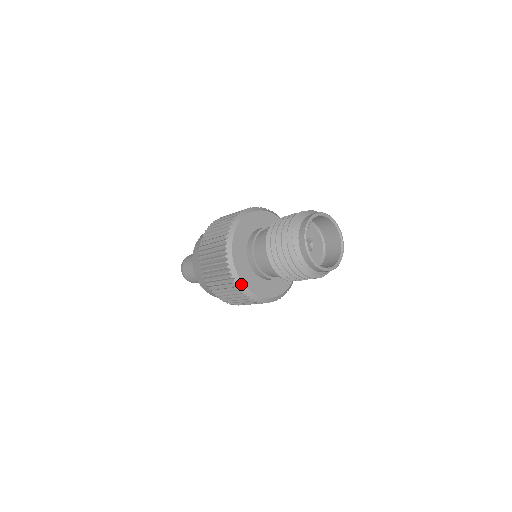
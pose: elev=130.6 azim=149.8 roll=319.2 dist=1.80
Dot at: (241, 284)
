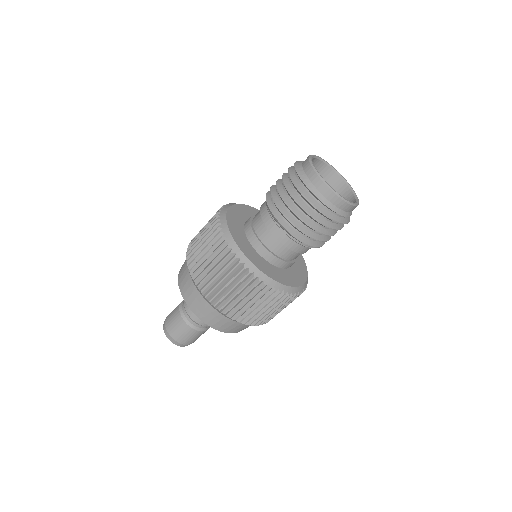
Dot at: (278, 285)
